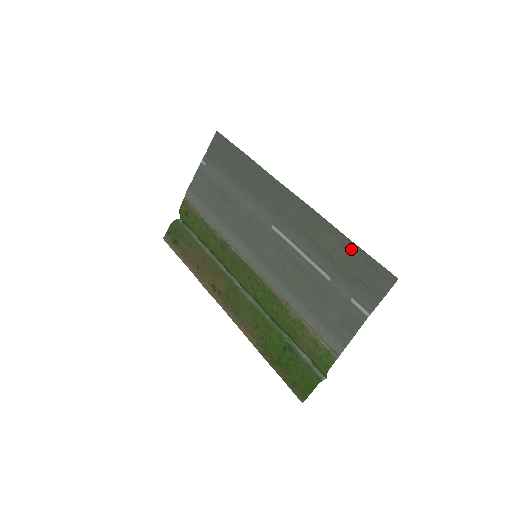
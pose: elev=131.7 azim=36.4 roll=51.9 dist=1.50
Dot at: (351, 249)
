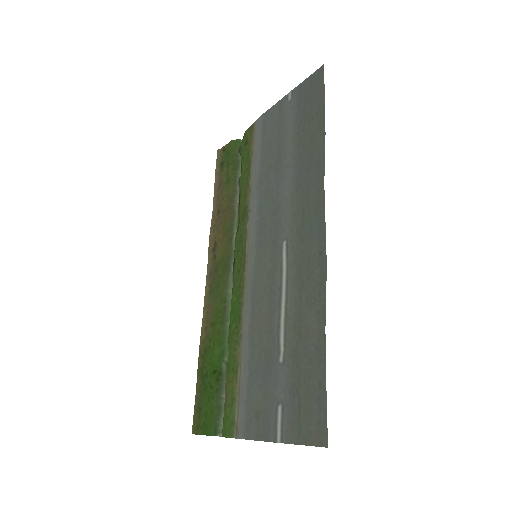
Dot at: (318, 357)
